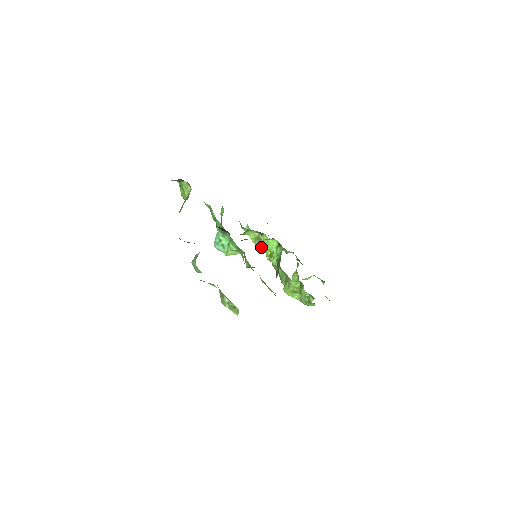
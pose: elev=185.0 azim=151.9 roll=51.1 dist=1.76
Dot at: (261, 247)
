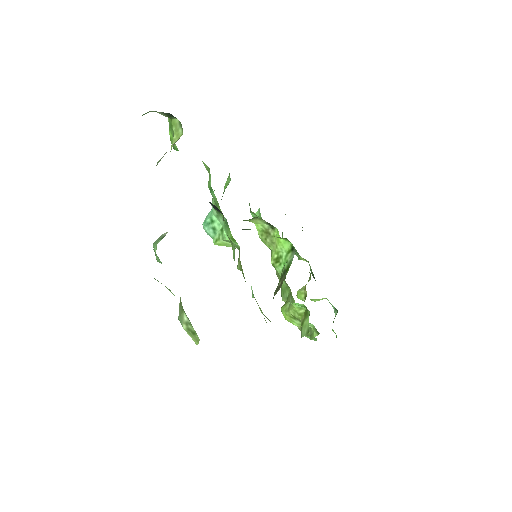
Dot at: (267, 244)
